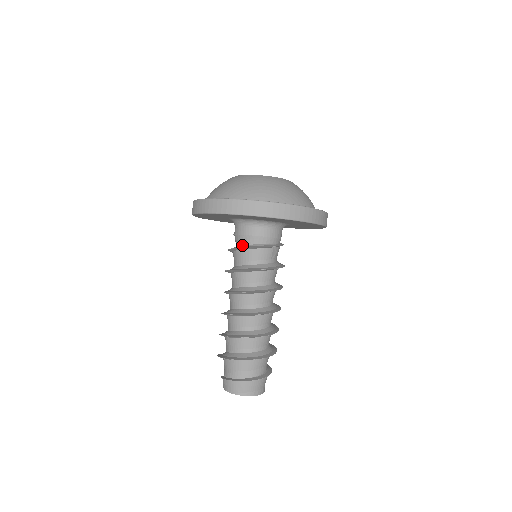
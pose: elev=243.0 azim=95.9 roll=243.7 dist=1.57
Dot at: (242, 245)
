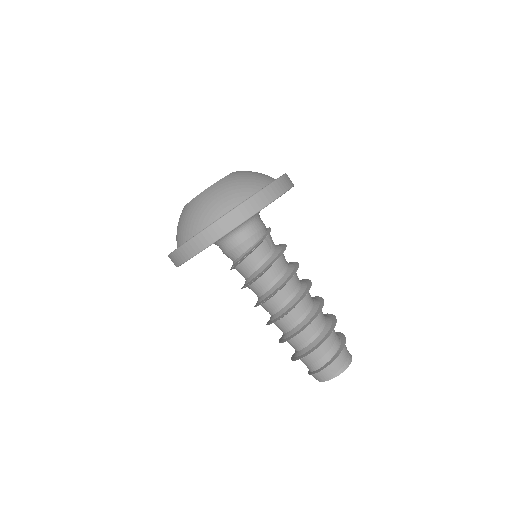
Dot at: (238, 258)
